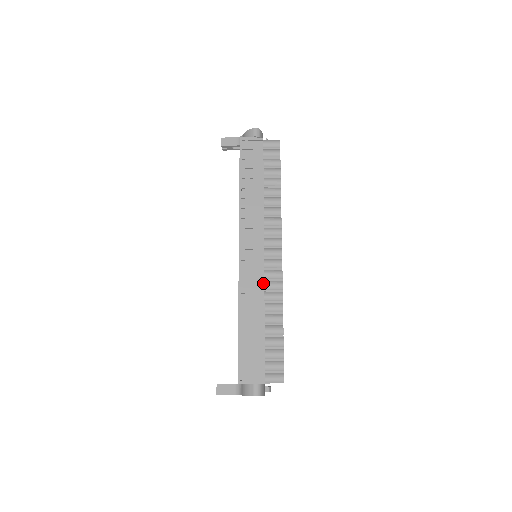
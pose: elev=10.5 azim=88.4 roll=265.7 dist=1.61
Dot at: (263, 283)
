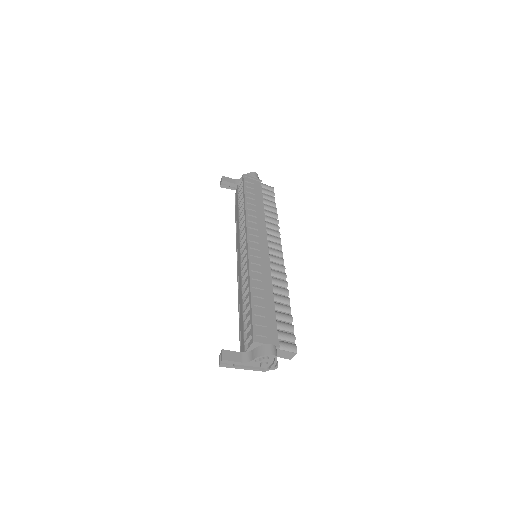
Dot at: (270, 269)
